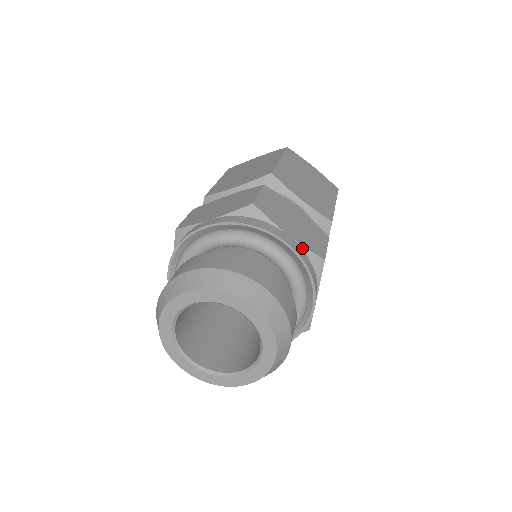
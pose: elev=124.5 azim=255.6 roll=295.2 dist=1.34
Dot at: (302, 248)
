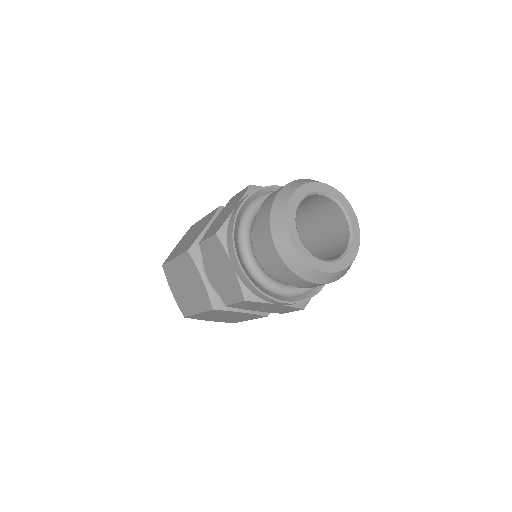
Dot at: occluded
